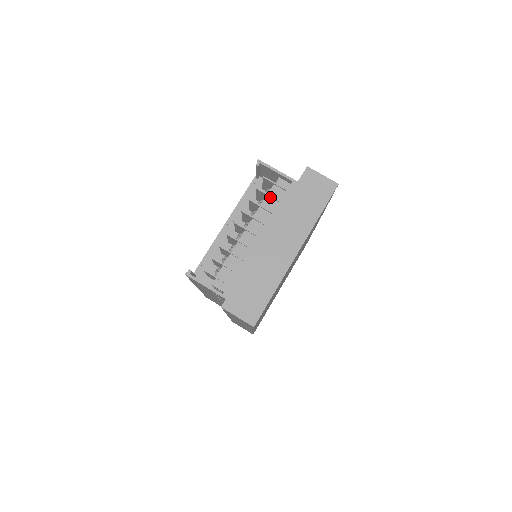
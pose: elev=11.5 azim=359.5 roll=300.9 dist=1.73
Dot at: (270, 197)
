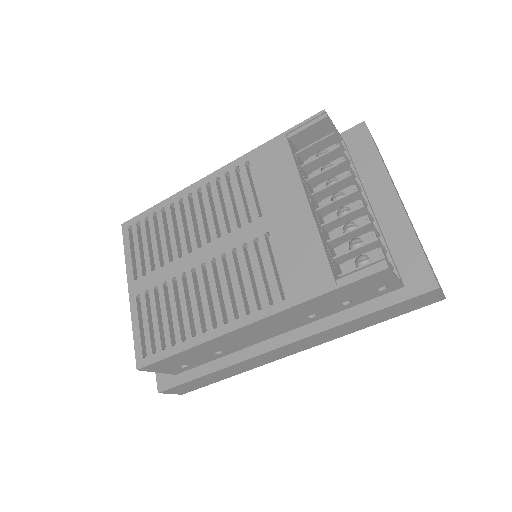
Dot at: (345, 158)
